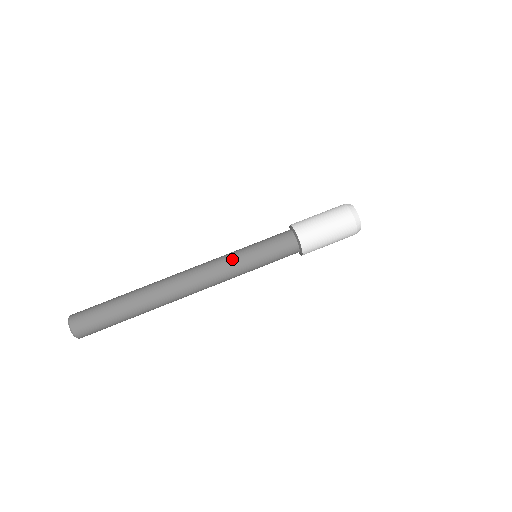
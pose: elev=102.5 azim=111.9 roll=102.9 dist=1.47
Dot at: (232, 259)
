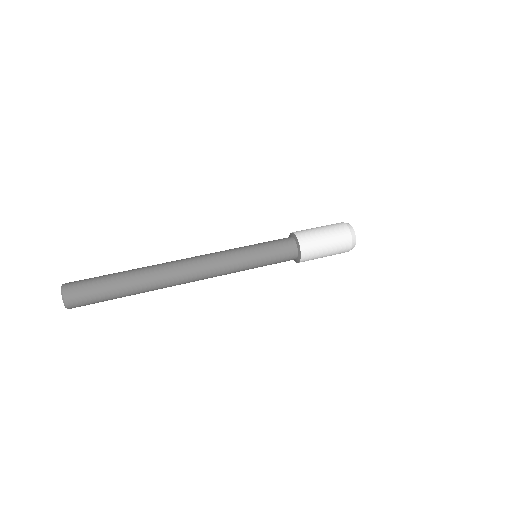
Dot at: occluded
